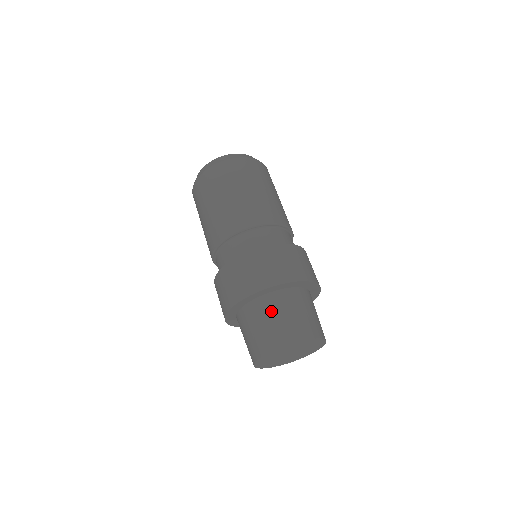
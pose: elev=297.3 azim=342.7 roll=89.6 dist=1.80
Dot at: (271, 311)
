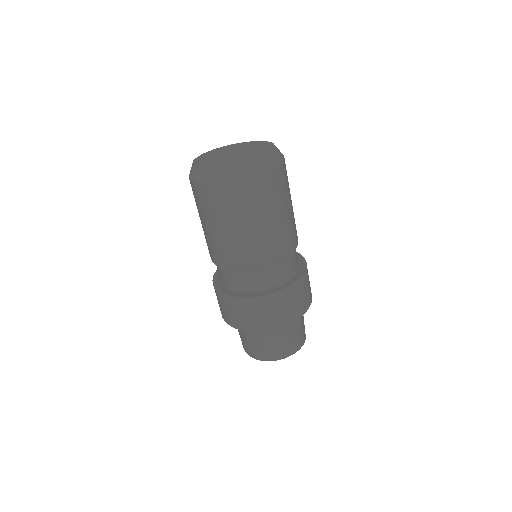
Dot at: (239, 330)
